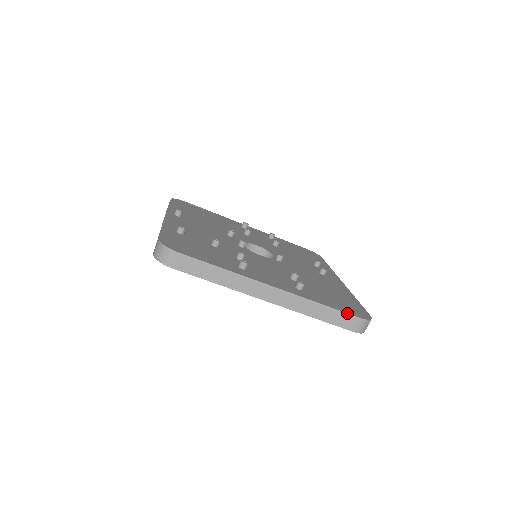
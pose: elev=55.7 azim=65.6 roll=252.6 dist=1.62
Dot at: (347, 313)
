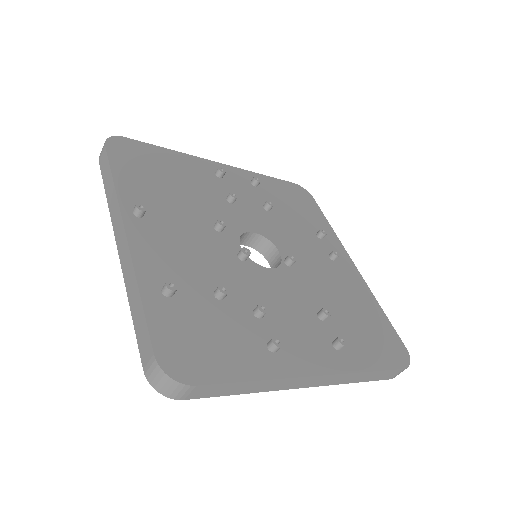
Dot at: (392, 370)
